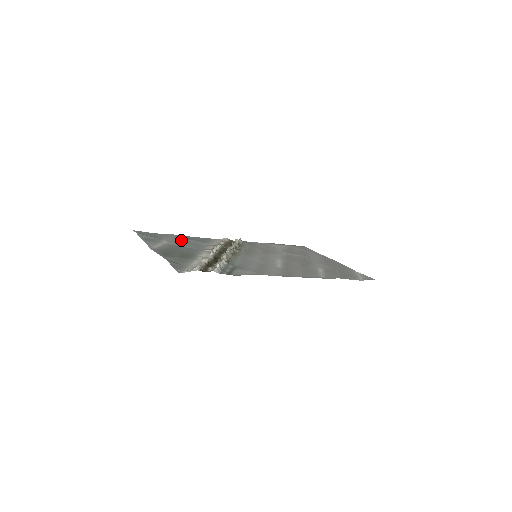
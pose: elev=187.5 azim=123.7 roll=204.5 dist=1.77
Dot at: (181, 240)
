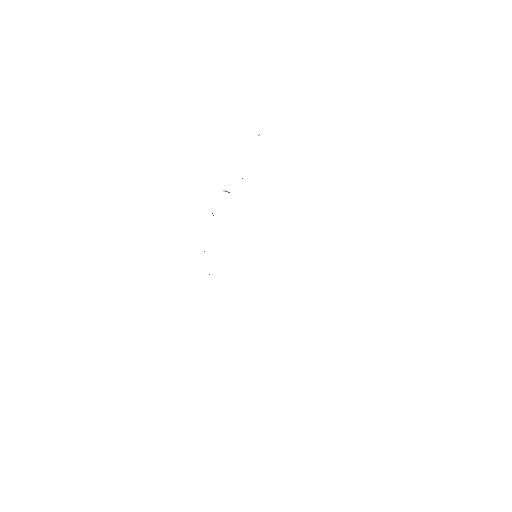
Dot at: occluded
